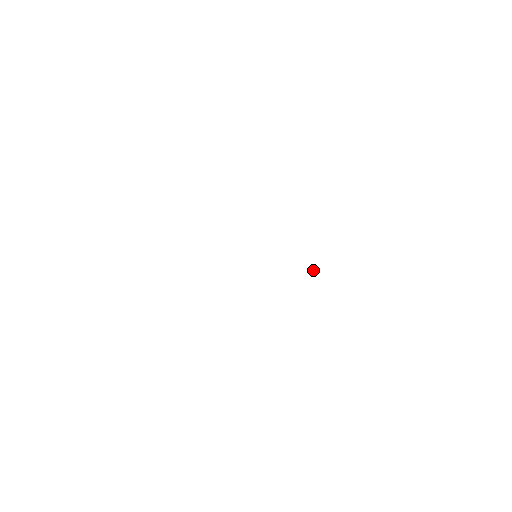
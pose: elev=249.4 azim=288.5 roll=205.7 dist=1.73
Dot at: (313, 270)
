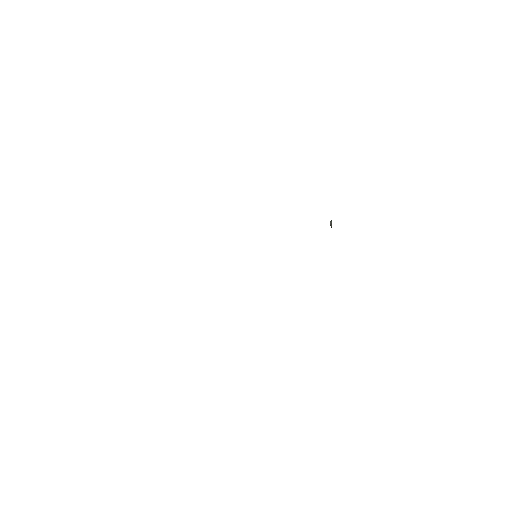
Dot at: (330, 222)
